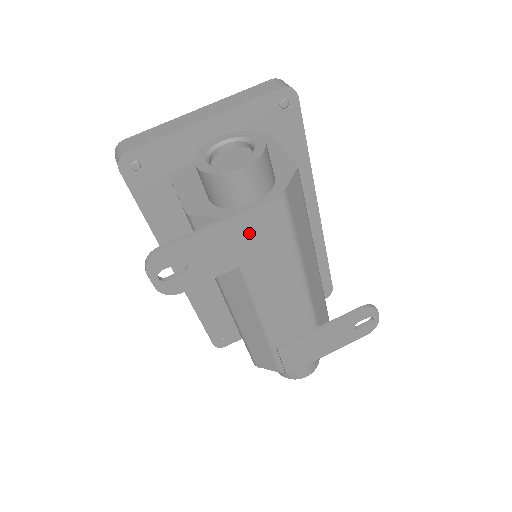
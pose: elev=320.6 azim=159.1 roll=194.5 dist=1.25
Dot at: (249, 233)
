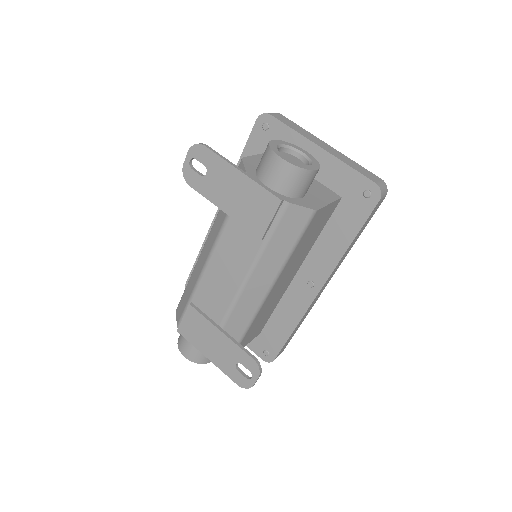
Dot at: (248, 199)
